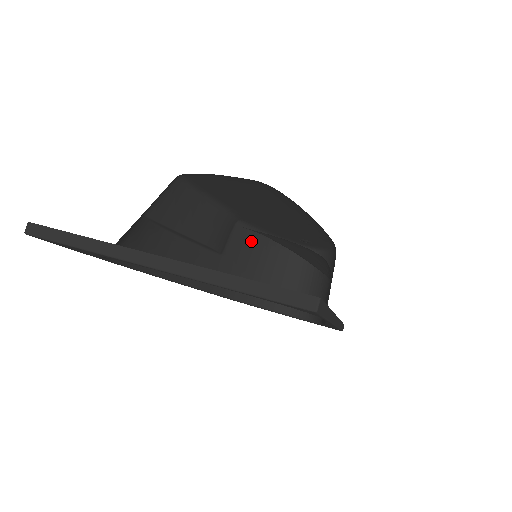
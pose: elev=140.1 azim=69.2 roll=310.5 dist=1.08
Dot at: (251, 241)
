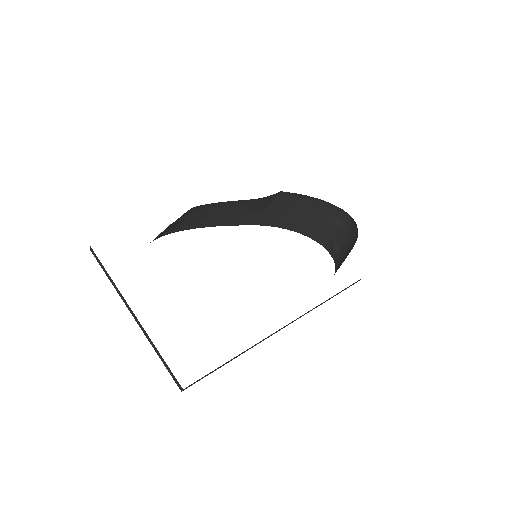
Dot at: (298, 199)
